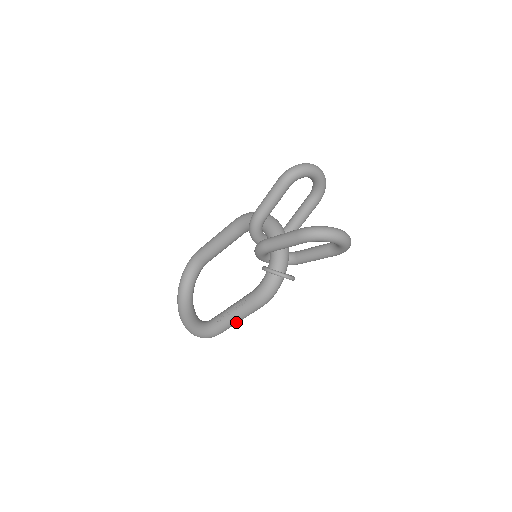
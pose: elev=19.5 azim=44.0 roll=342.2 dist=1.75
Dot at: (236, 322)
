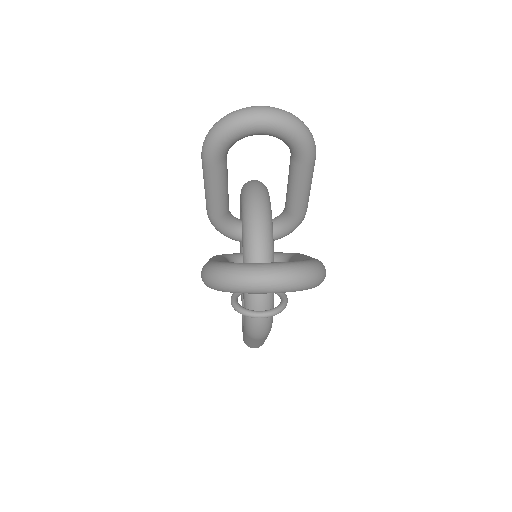
Dot at: (257, 344)
